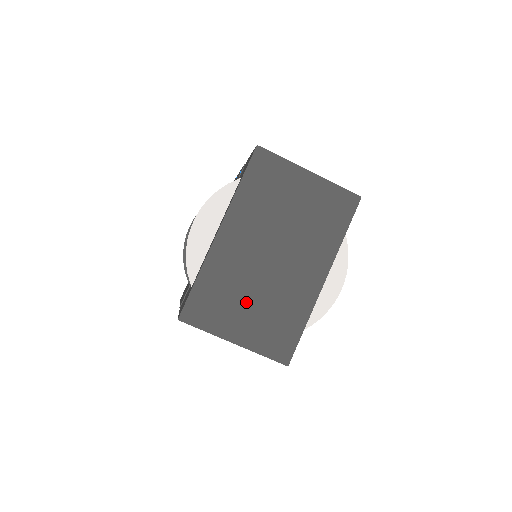
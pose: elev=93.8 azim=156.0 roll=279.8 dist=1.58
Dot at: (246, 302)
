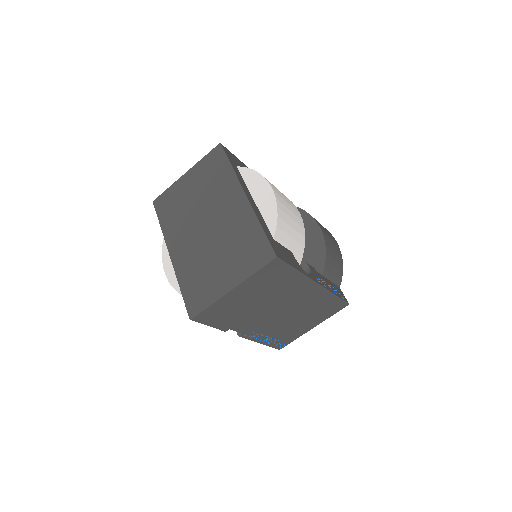
Dot at: (216, 262)
